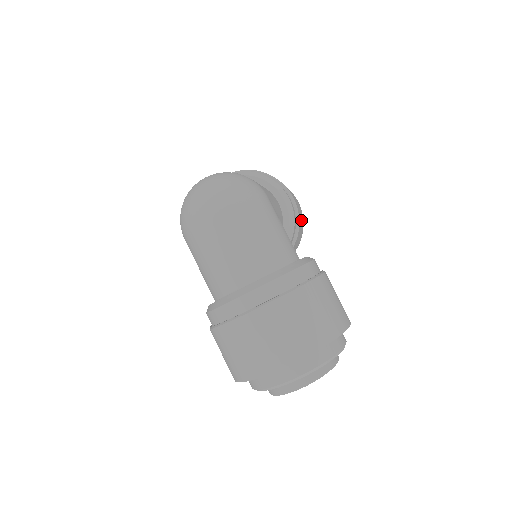
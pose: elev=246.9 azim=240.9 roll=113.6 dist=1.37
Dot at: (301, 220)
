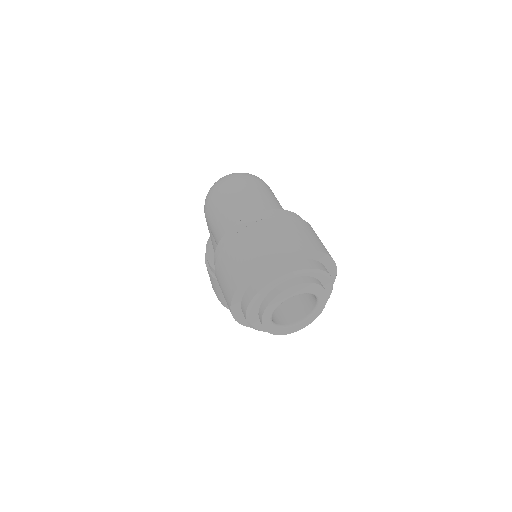
Dot at: occluded
